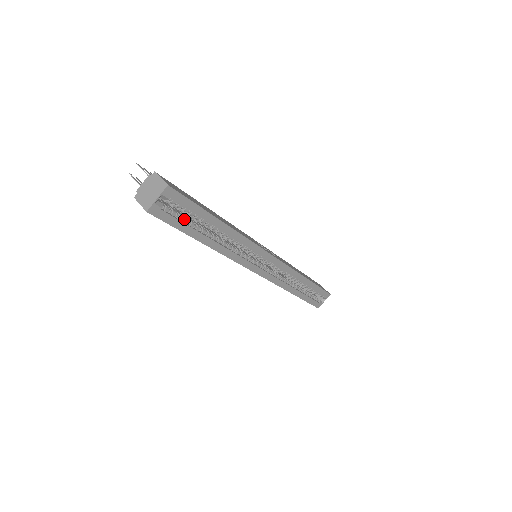
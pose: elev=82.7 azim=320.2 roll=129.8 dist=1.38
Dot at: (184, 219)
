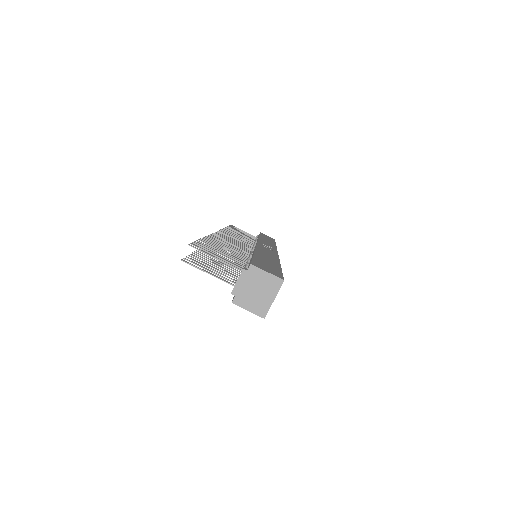
Dot at: occluded
